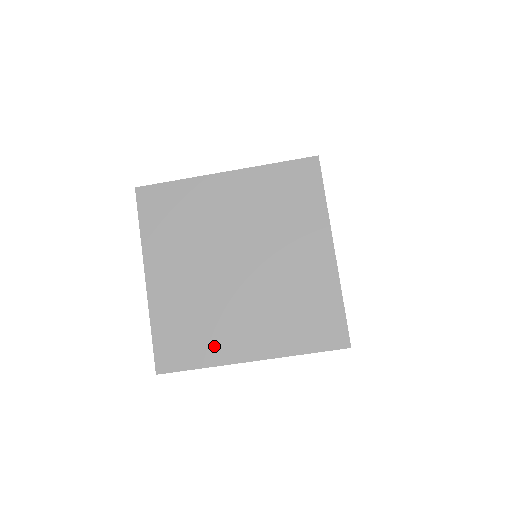
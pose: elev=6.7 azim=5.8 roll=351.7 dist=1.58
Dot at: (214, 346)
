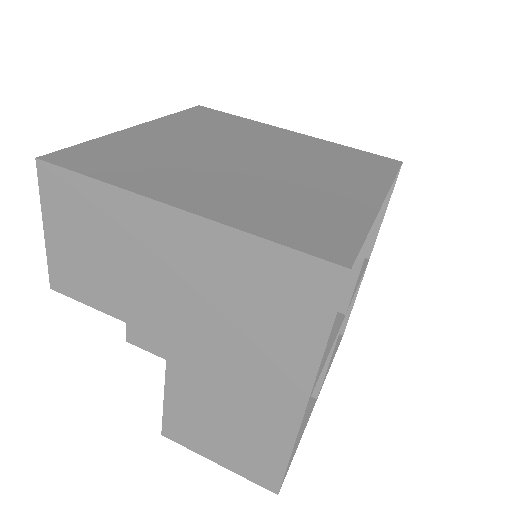
Dot at: (143, 178)
